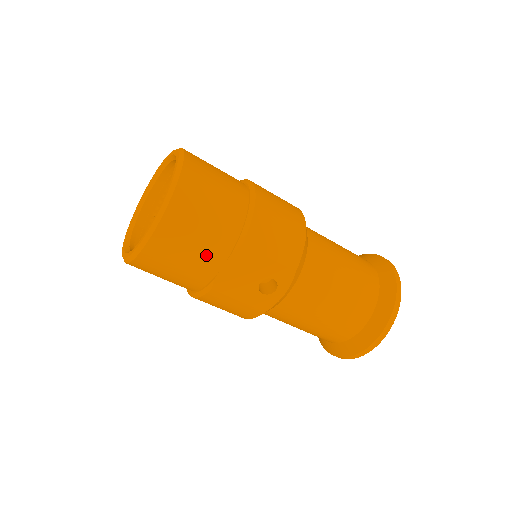
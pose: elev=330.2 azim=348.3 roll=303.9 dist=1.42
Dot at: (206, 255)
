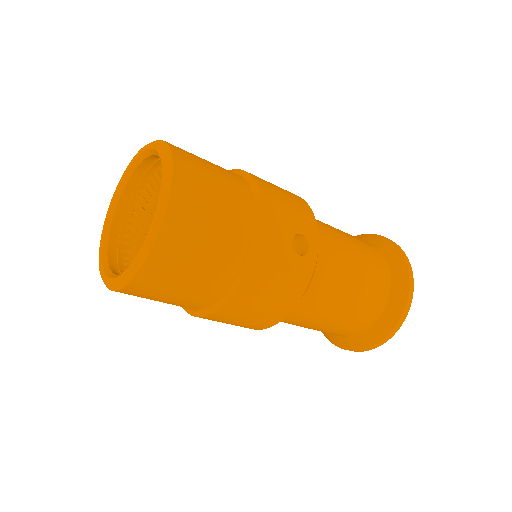
Dot at: (231, 215)
